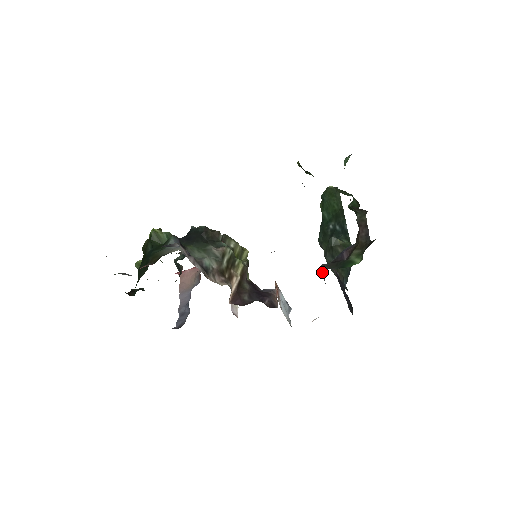
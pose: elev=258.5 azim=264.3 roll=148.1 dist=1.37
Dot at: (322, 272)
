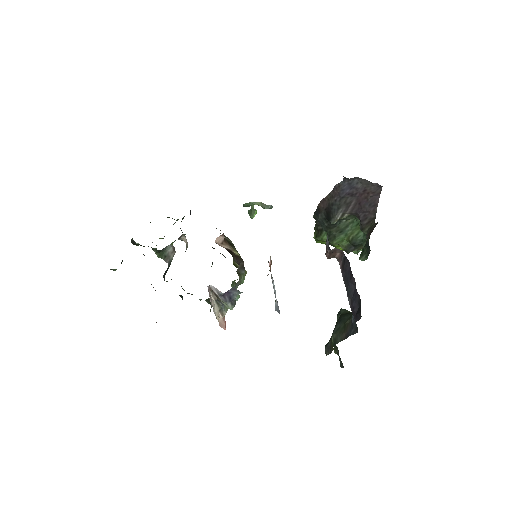
Dot at: (326, 245)
